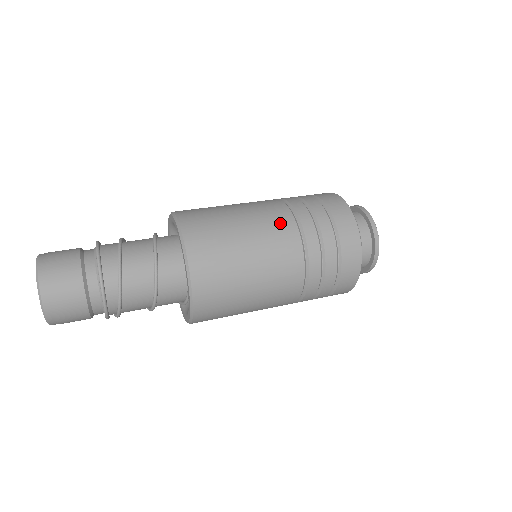
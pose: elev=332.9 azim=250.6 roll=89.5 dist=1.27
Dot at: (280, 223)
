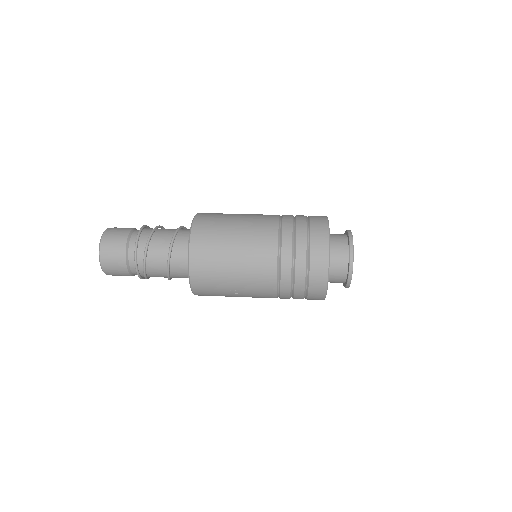
Dot at: (266, 218)
